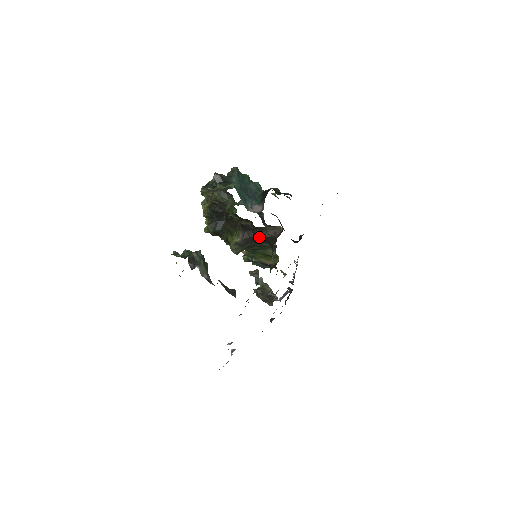
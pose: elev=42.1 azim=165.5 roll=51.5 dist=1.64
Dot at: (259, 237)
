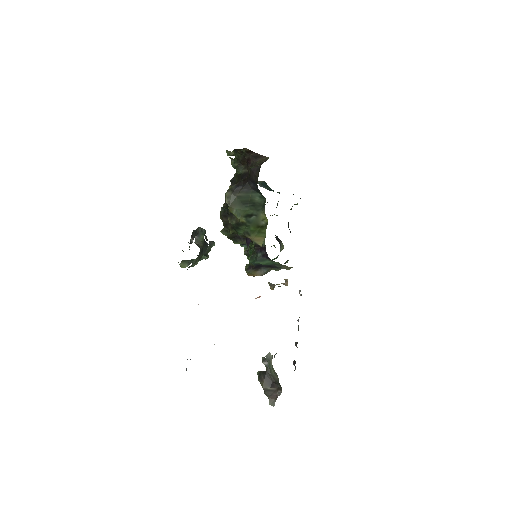
Dot at: (250, 176)
